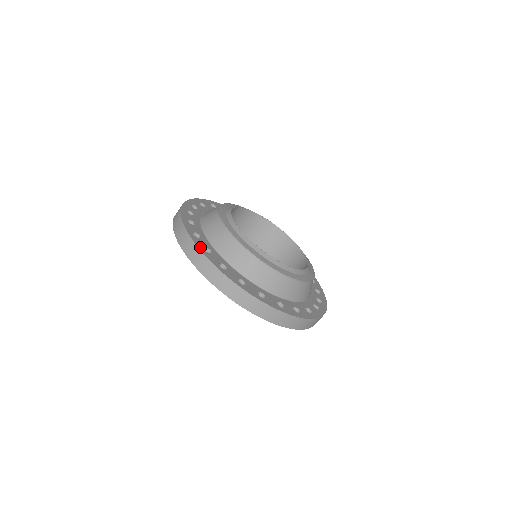
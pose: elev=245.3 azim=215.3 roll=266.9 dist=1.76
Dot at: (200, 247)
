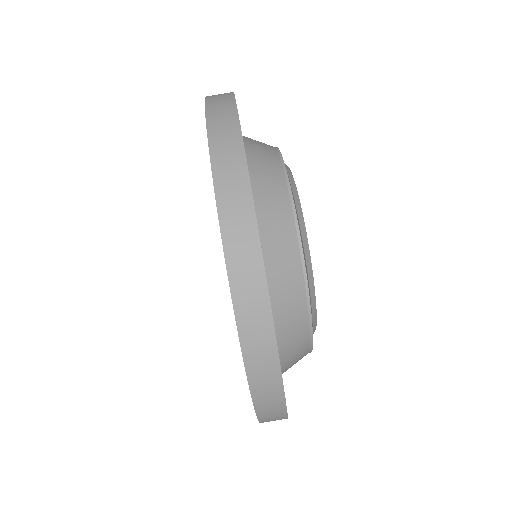
Dot at: occluded
